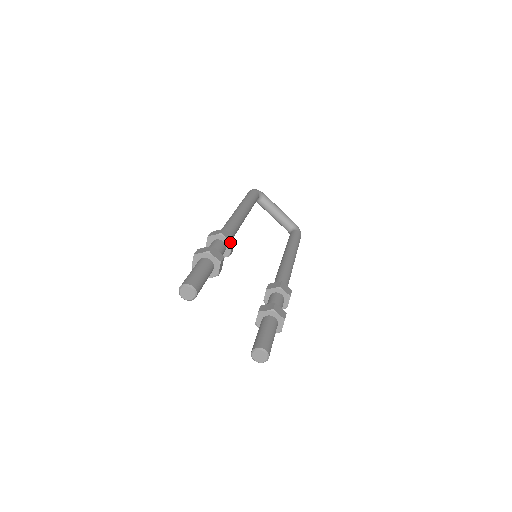
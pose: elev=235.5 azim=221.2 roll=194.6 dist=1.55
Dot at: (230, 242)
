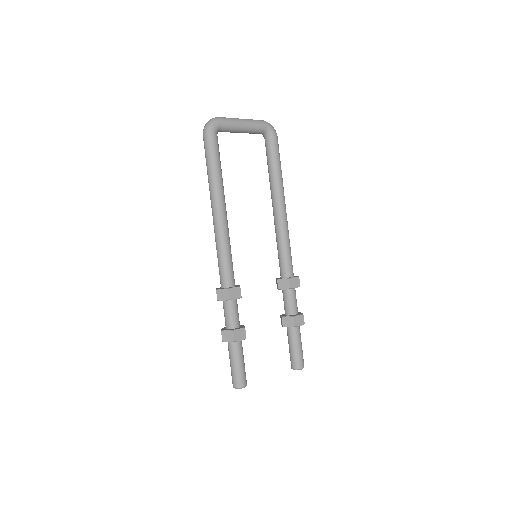
Dot at: (239, 298)
